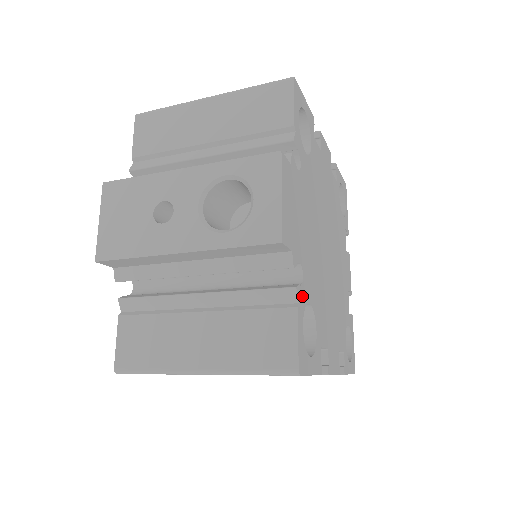
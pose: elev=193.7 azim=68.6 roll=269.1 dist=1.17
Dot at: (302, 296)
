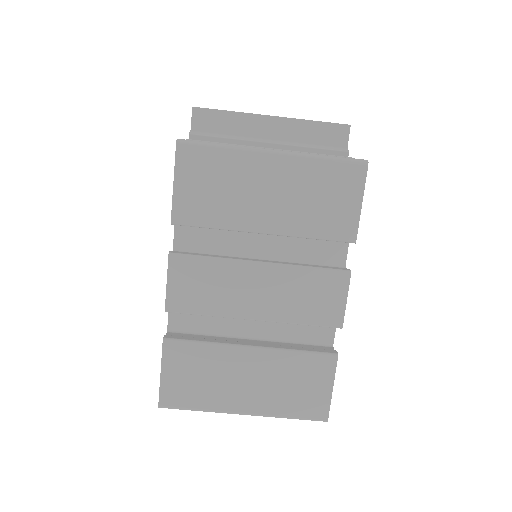
Dot at: occluded
